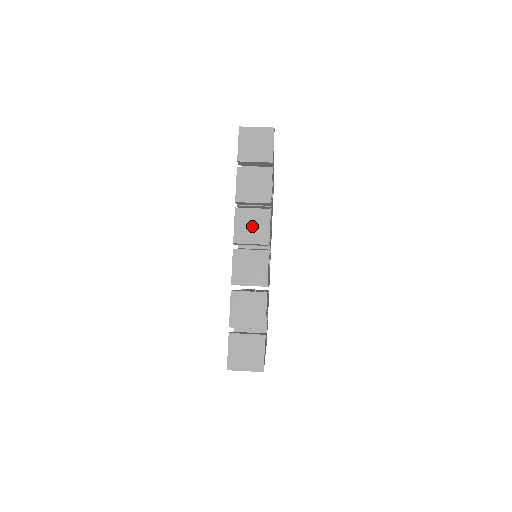
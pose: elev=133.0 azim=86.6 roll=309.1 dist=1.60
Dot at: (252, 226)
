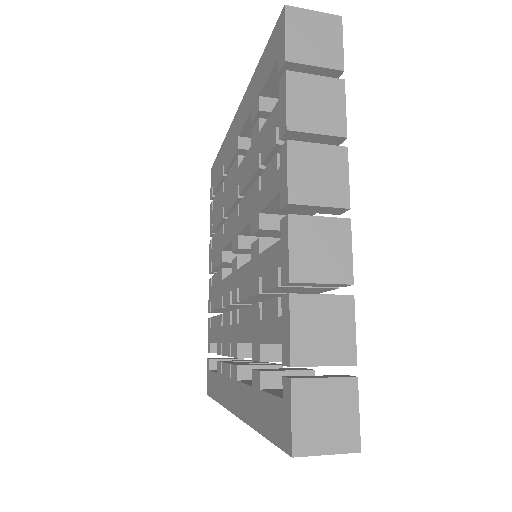
Dot at: (319, 174)
